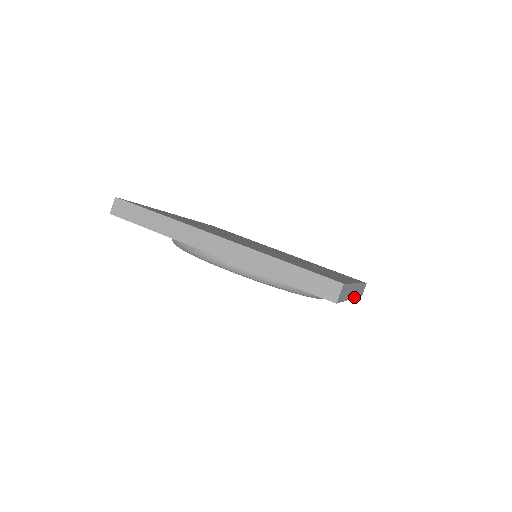
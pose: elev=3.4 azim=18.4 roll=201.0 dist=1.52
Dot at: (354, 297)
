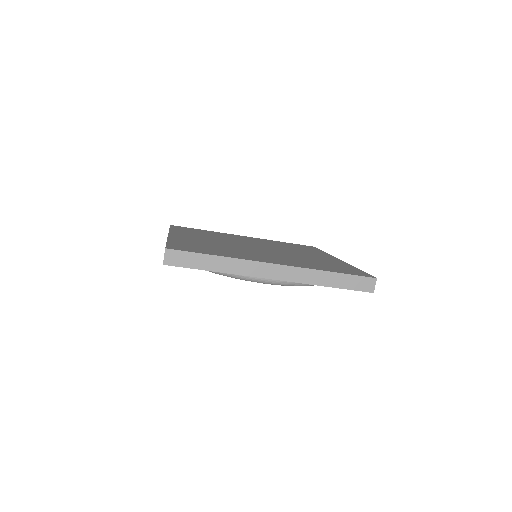
Dot at: occluded
